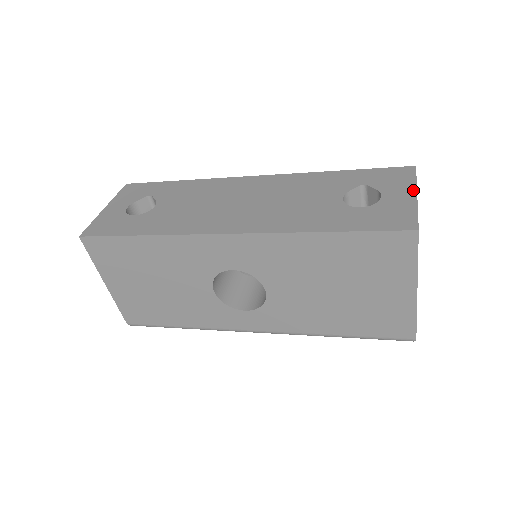
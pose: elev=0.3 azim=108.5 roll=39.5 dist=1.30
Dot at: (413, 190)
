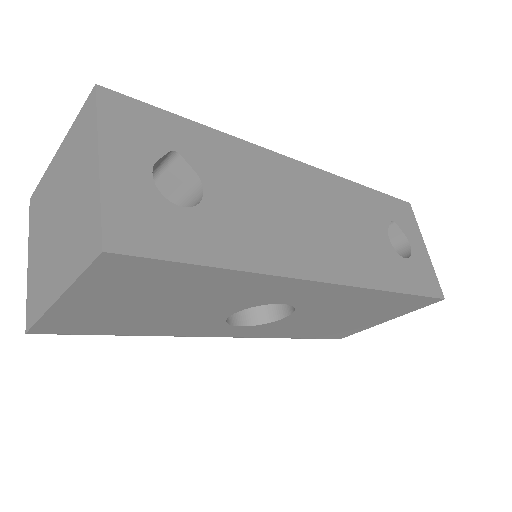
Dot at: (423, 241)
